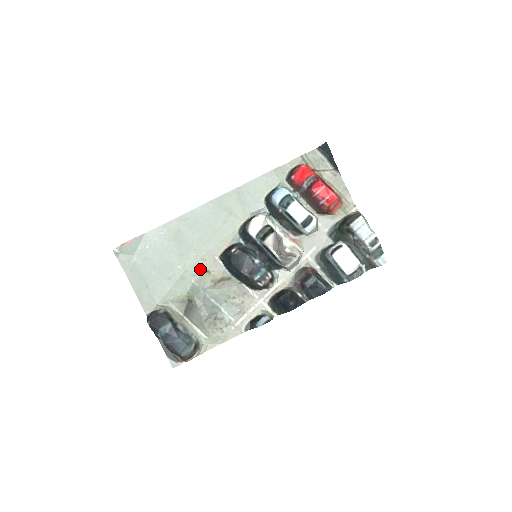
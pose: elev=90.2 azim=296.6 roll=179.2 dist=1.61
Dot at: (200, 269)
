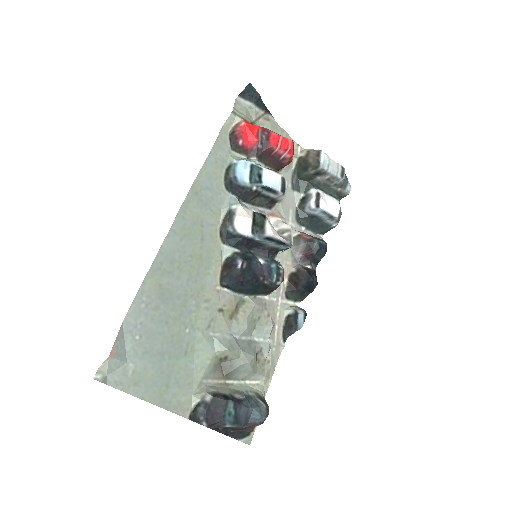
Dot at: (210, 315)
